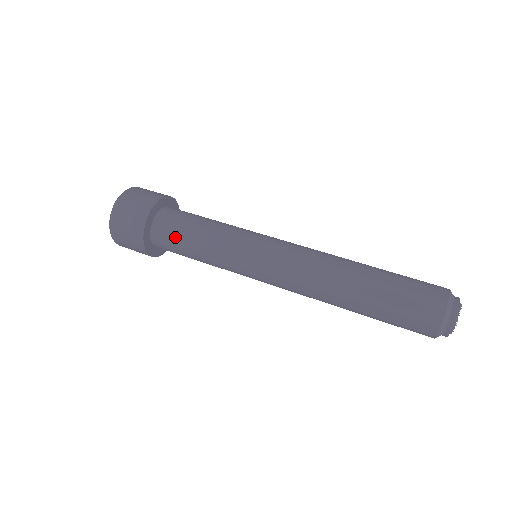
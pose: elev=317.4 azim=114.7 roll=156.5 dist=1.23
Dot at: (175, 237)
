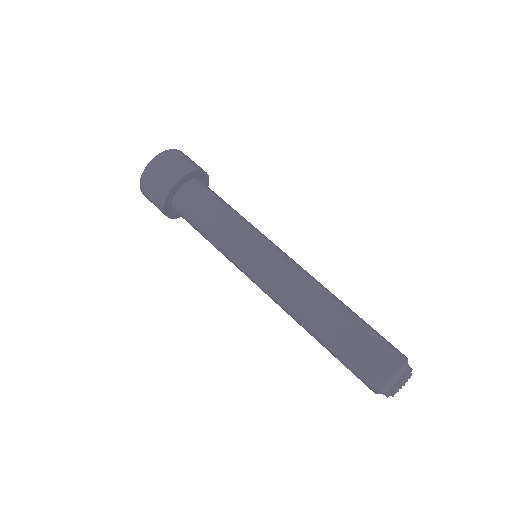
Dot at: (197, 205)
